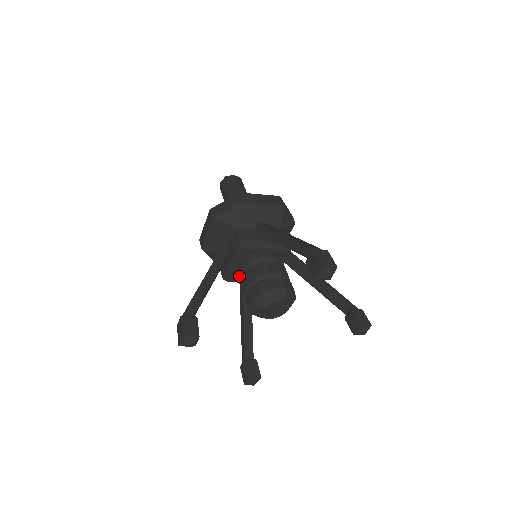
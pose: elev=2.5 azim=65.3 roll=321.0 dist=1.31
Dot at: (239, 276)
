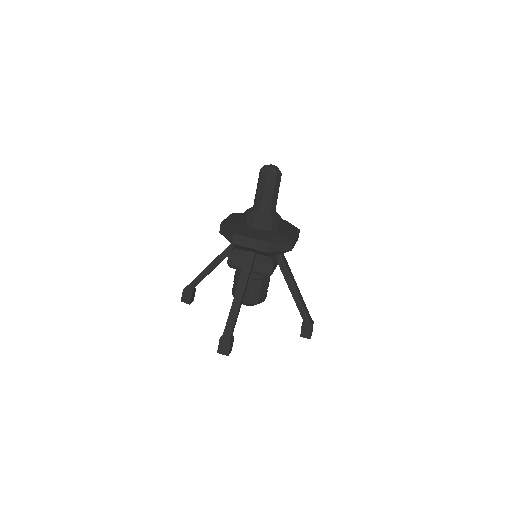
Dot at: occluded
